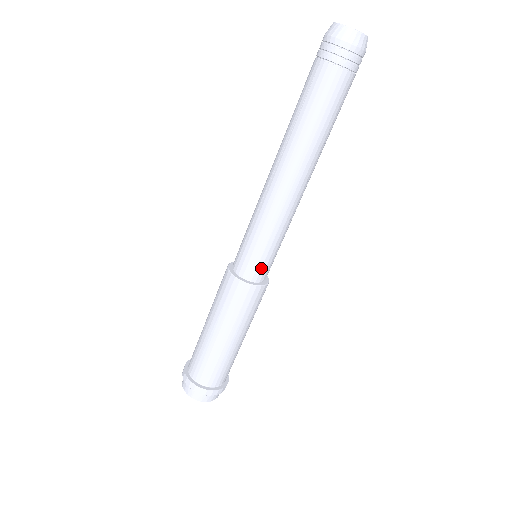
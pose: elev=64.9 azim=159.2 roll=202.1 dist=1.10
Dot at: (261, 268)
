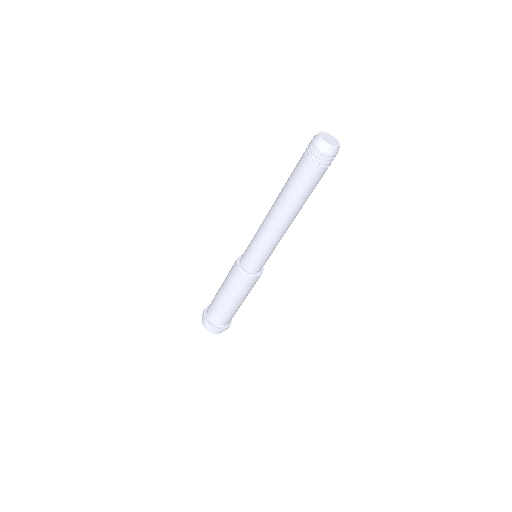
Dot at: occluded
